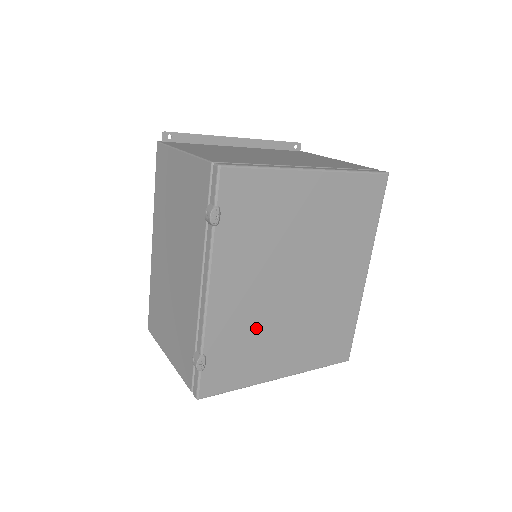
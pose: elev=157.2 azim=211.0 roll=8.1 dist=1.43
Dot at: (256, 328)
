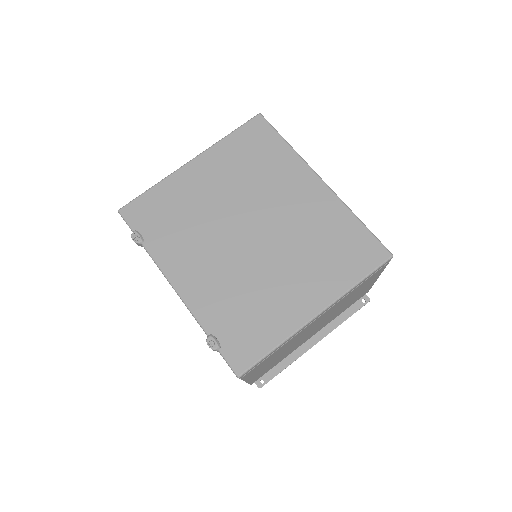
Dot at: (243, 287)
